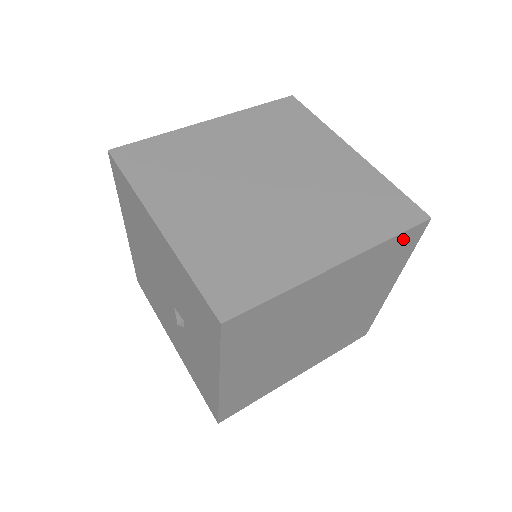
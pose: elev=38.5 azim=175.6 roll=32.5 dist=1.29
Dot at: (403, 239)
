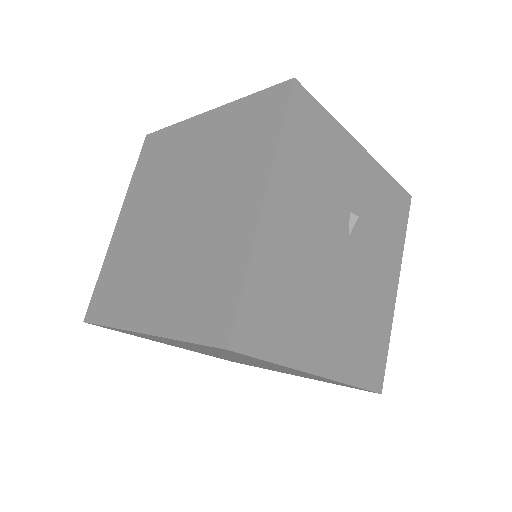
Dot at: (213, 348)
